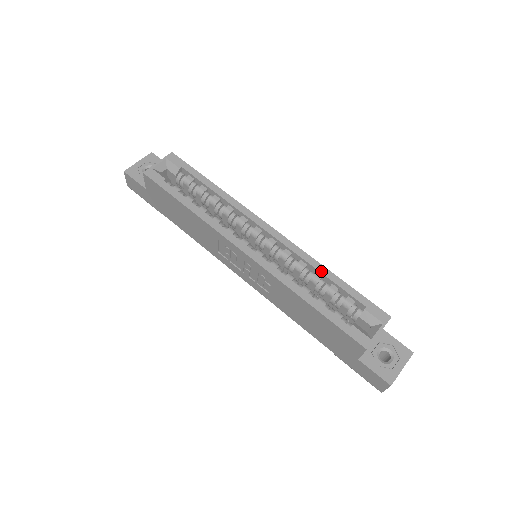
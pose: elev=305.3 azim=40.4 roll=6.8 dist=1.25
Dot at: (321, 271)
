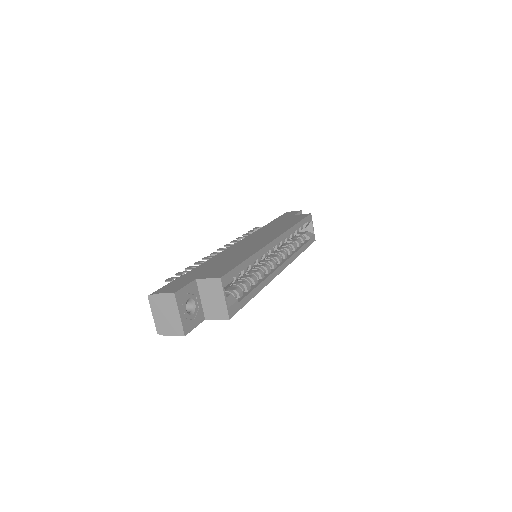
Dot at: (295, 230)
